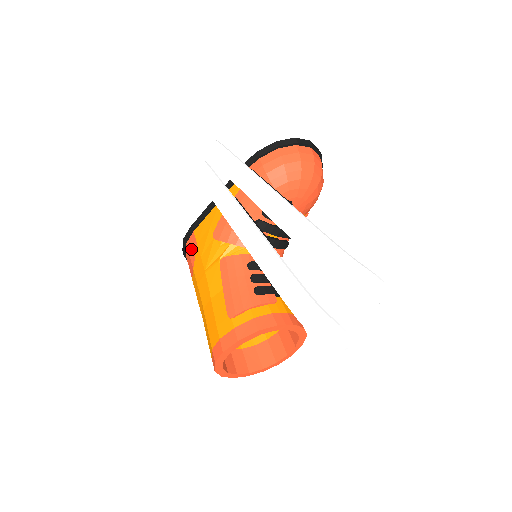
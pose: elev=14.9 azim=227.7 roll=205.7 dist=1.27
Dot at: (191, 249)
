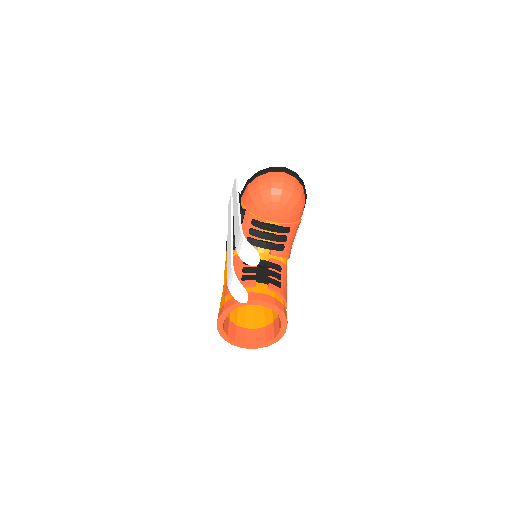
Dot at: occluded
